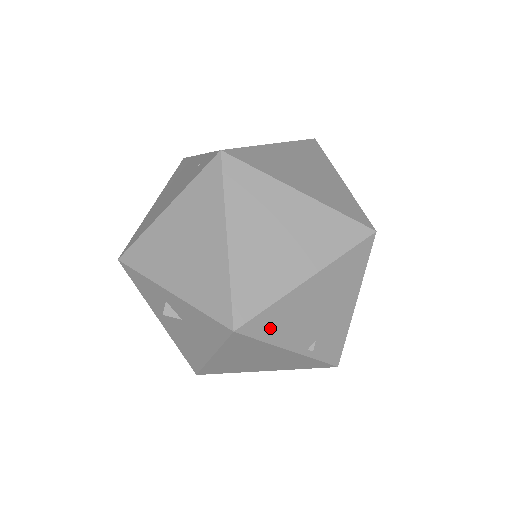
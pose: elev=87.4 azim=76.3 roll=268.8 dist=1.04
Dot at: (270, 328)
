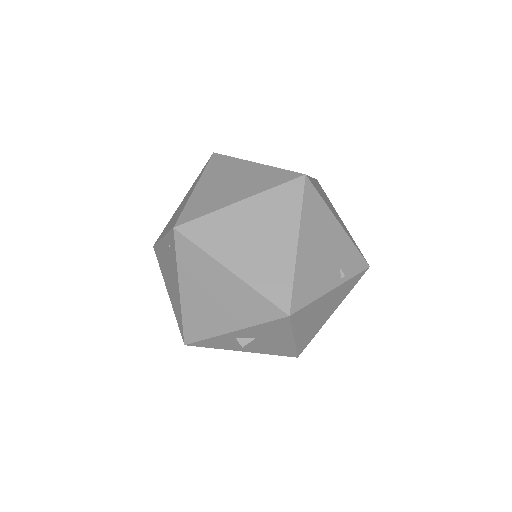
Dot at: (307, 292)
